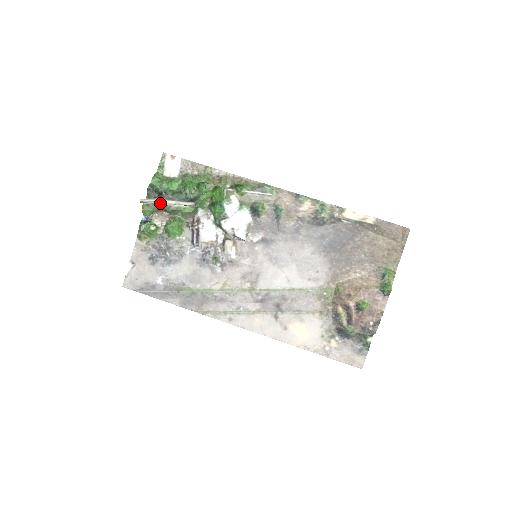
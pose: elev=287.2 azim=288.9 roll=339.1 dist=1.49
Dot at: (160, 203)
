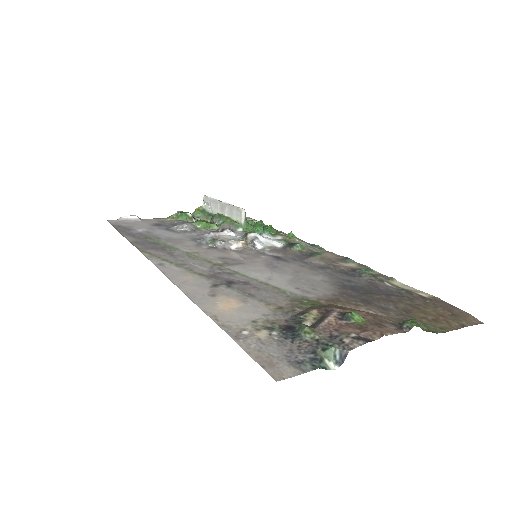
Dot at: (217, 205)
